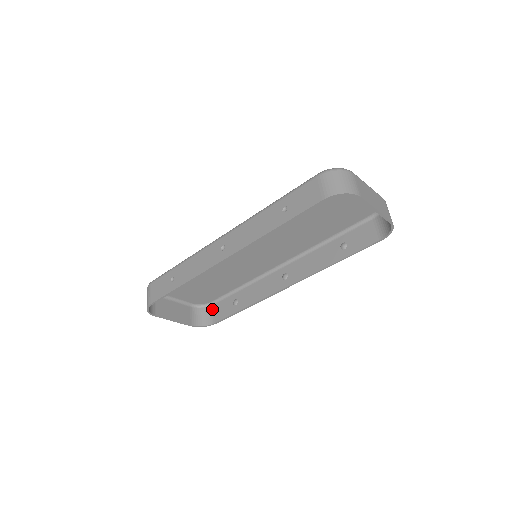
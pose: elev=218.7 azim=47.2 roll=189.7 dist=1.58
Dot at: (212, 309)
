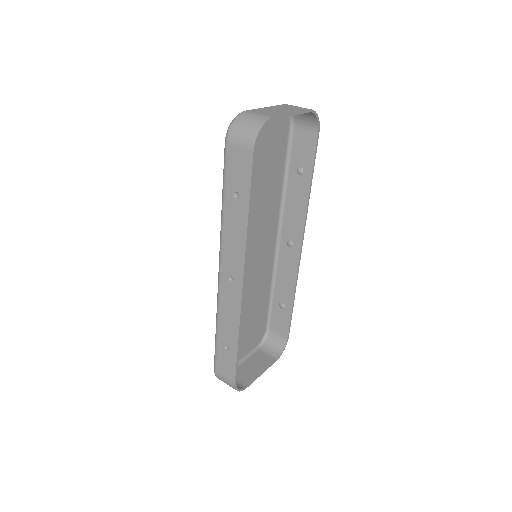
Dot at: (273, 332)
